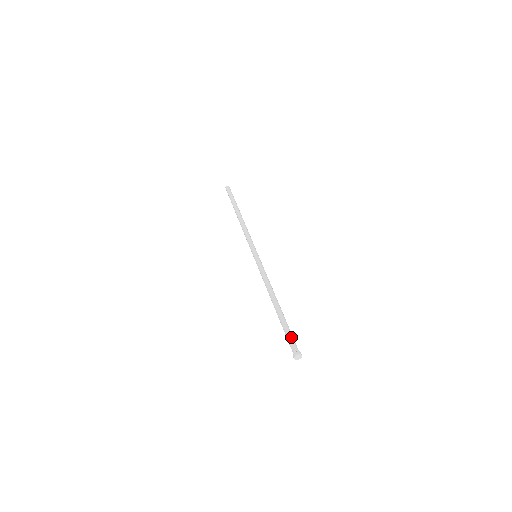
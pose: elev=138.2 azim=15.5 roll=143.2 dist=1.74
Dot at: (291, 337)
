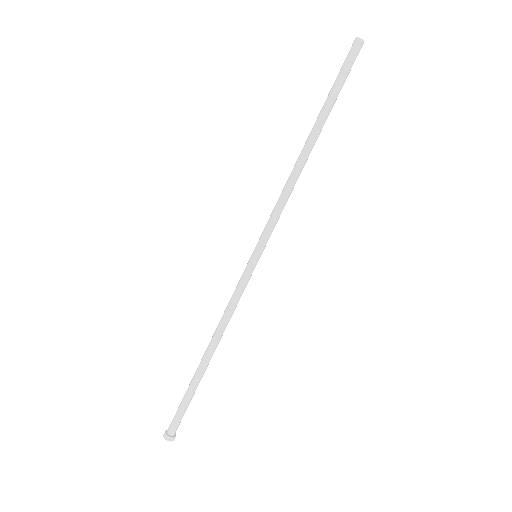
Dot at: (179, 414)
